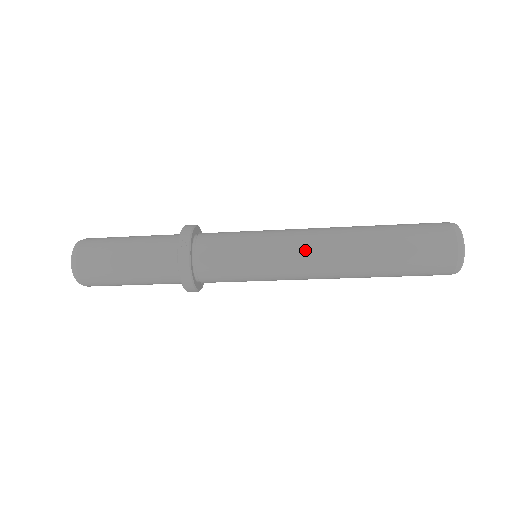
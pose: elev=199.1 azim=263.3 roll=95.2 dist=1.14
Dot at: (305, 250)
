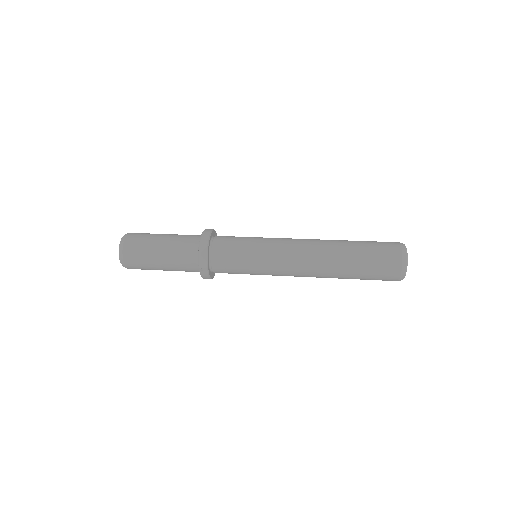
Dot at: (291, 273)
